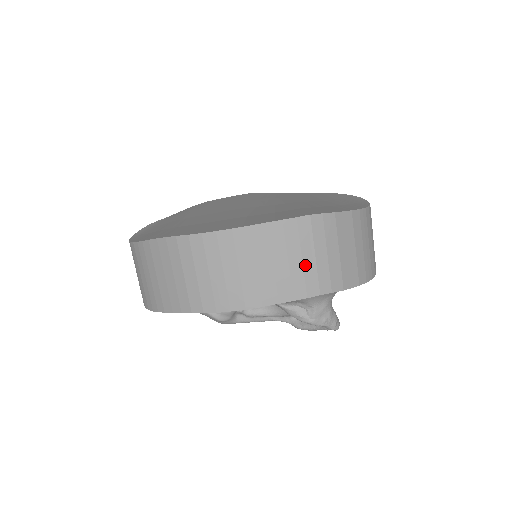
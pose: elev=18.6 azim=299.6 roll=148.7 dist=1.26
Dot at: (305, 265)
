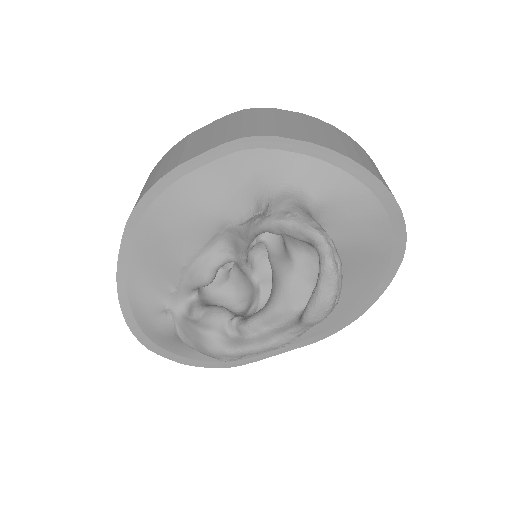
Dot at: (229, 129)
